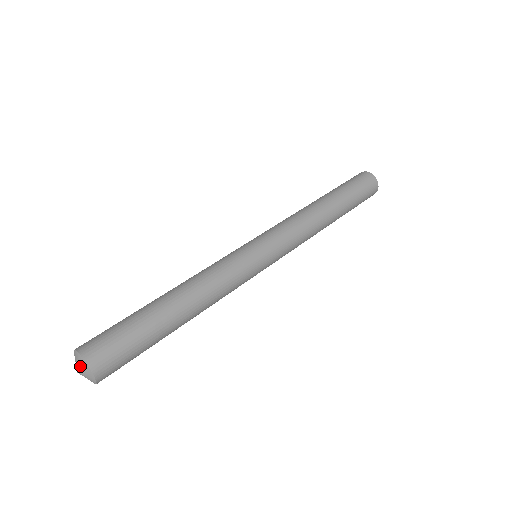
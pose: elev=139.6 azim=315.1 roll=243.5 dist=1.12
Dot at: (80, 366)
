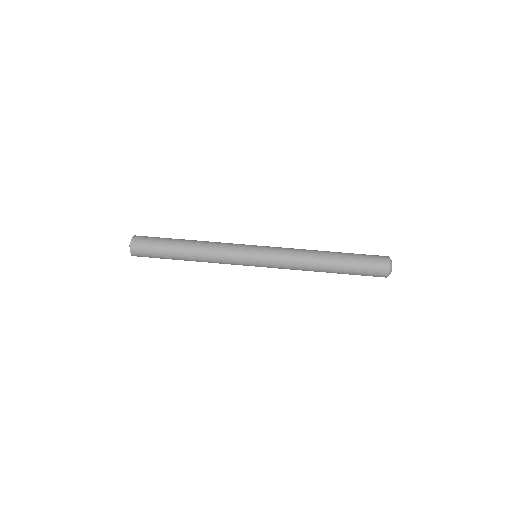
Dot at: occluded
